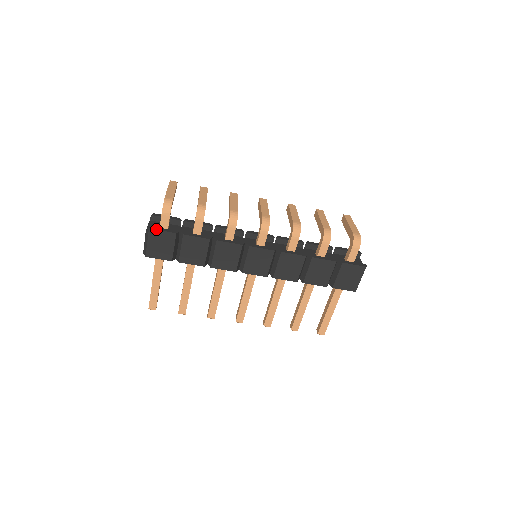
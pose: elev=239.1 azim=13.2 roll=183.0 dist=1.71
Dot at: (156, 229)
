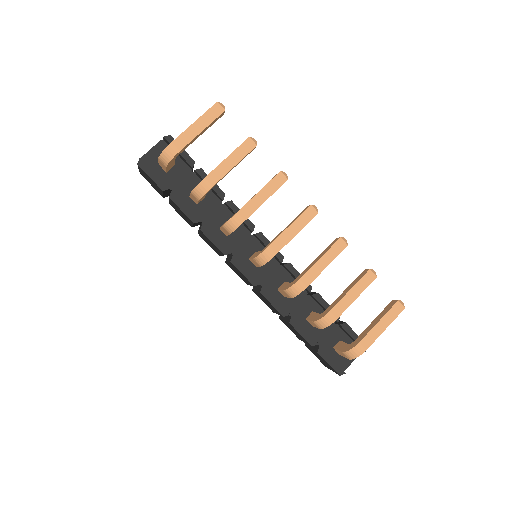
Dot at: (144, 170)
